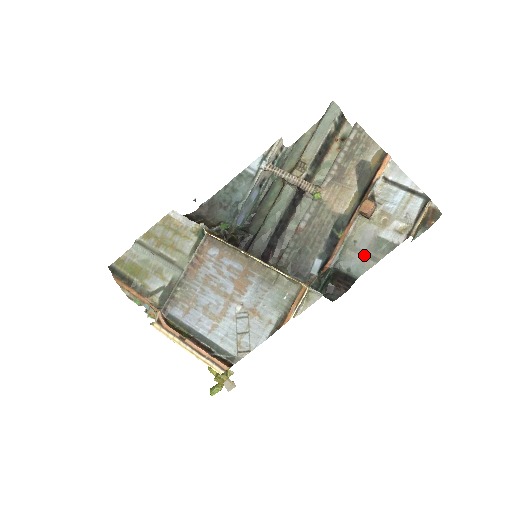
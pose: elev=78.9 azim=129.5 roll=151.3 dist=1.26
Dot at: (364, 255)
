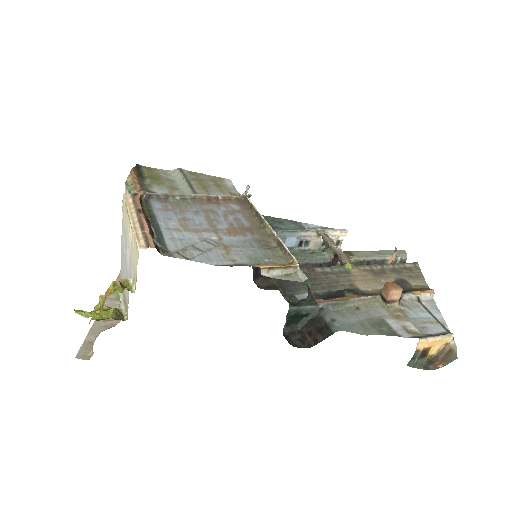
Dot at: (358, 322)
